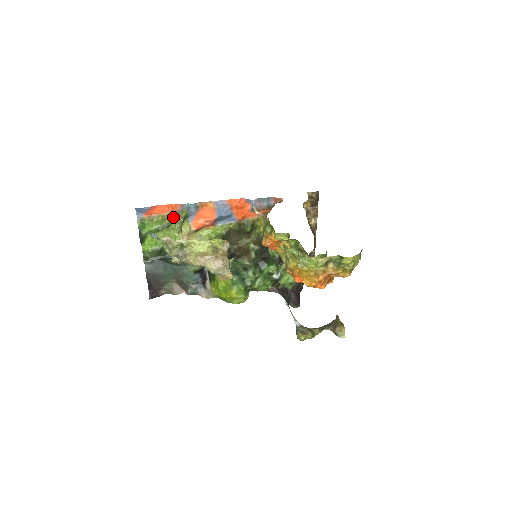
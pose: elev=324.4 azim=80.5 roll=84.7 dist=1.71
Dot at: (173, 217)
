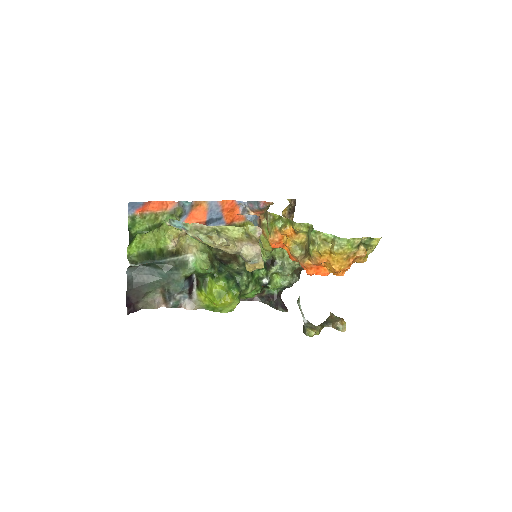
Dot at: (166, 216)
